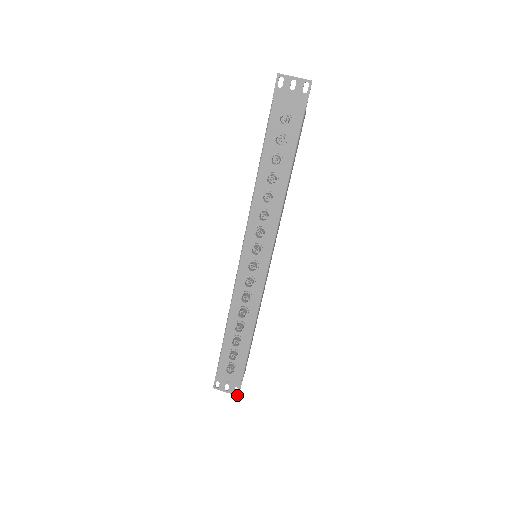
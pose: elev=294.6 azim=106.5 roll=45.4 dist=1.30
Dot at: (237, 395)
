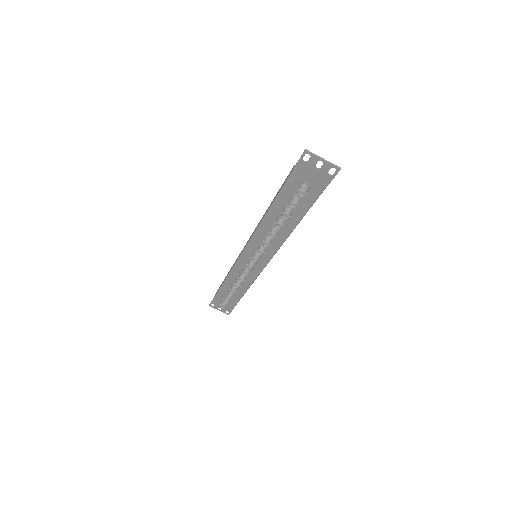
Dot at: (227, 314)
